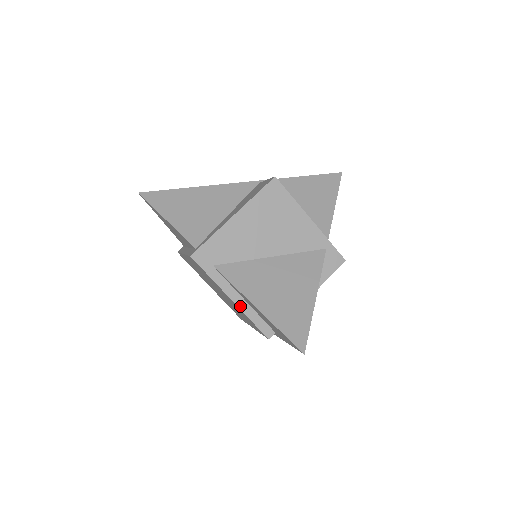
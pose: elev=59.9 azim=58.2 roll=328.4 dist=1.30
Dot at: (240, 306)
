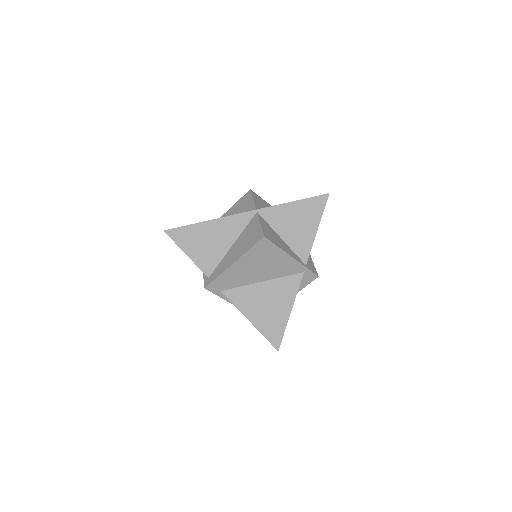
Dot at: occluded
